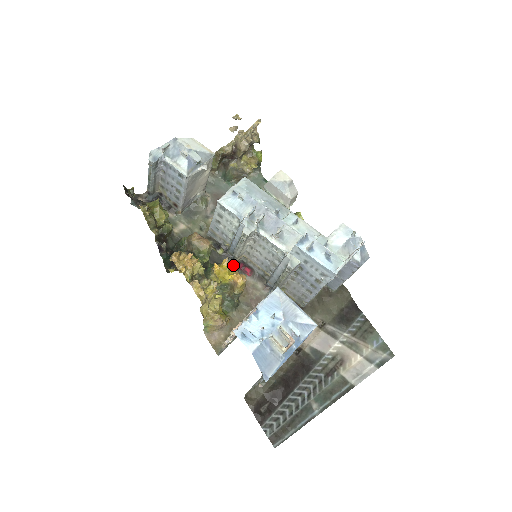
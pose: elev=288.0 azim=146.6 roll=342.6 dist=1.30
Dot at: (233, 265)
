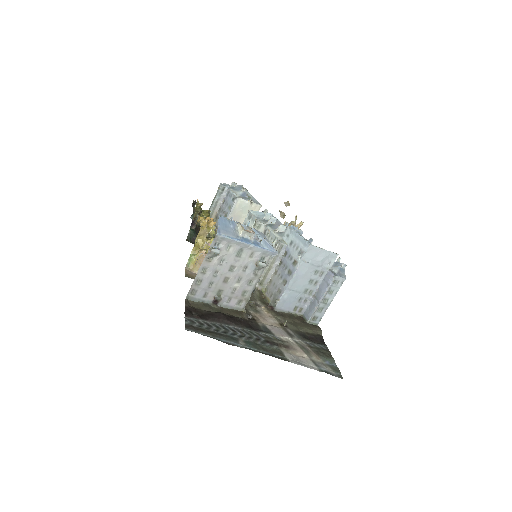
Dot at: occluded
